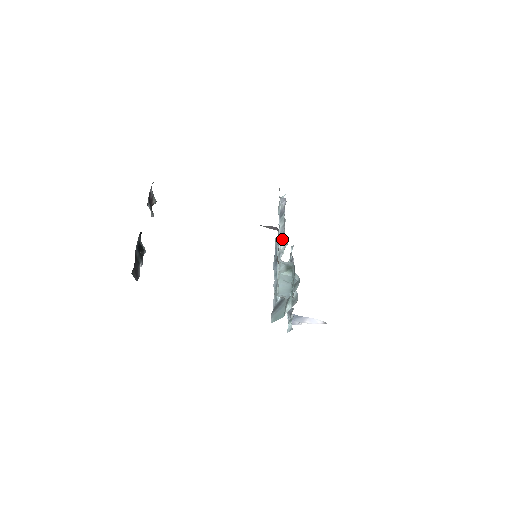
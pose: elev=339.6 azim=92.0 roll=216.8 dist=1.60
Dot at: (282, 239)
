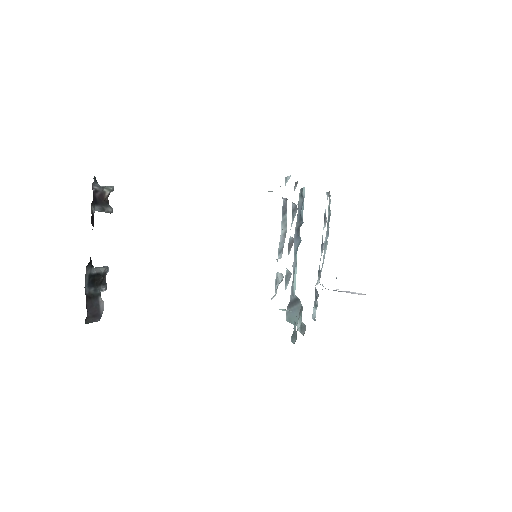
Dot at: occluded
